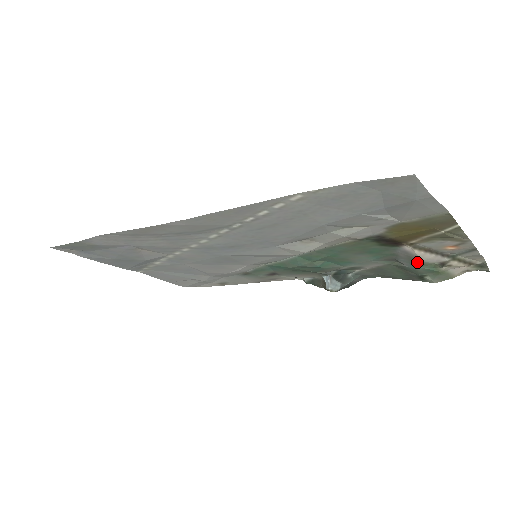
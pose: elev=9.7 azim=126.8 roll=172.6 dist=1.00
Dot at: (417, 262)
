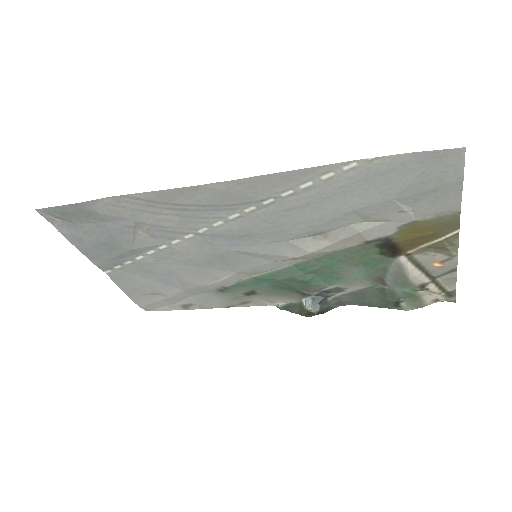
Dot at: (402, 281)
